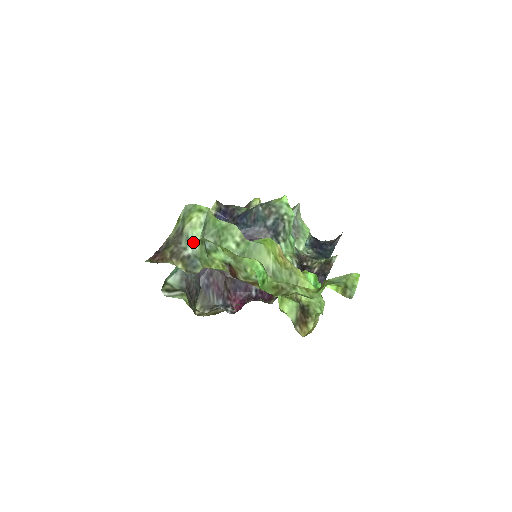
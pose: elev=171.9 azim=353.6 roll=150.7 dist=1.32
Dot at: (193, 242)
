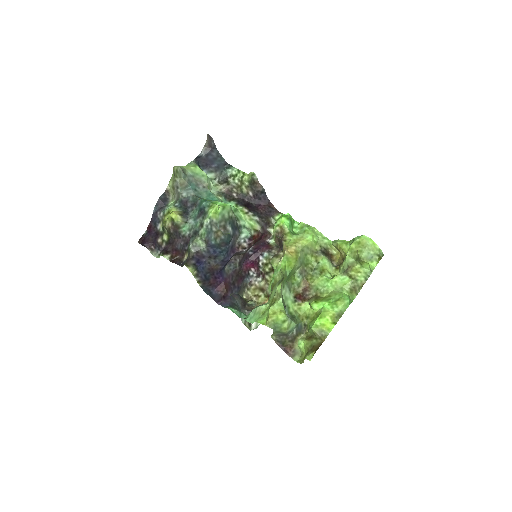
Dot at: (294, 328)
